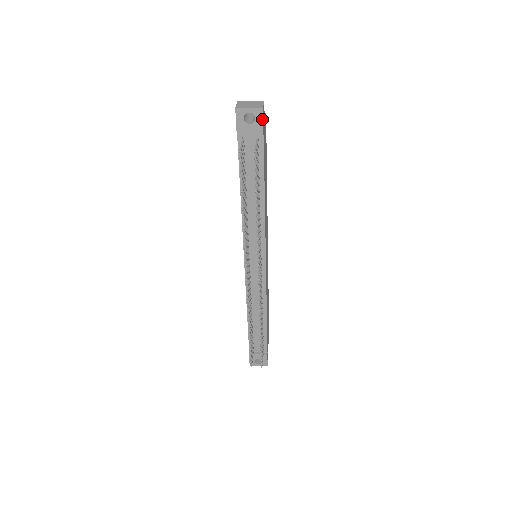
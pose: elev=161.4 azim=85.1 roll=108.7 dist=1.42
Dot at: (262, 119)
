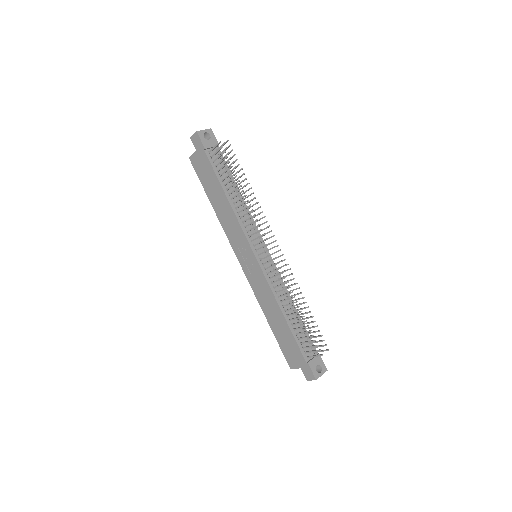
Dot at: (214, 135)
